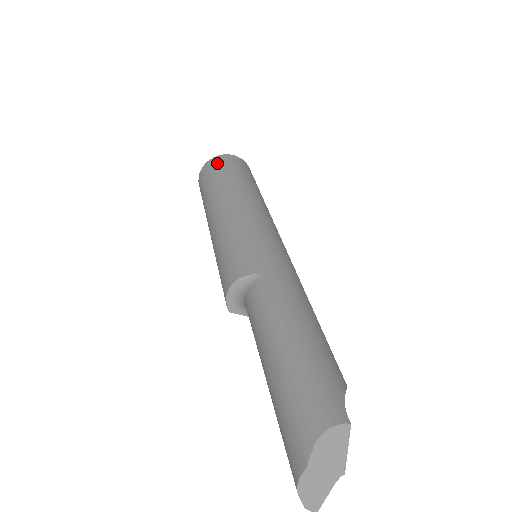
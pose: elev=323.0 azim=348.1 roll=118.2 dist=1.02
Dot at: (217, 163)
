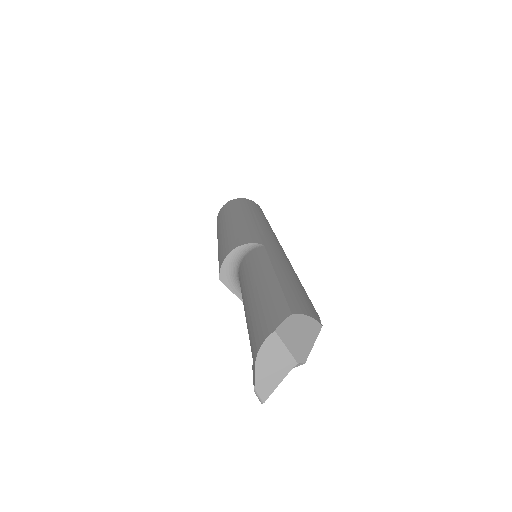
Dot at: (241, 200)
